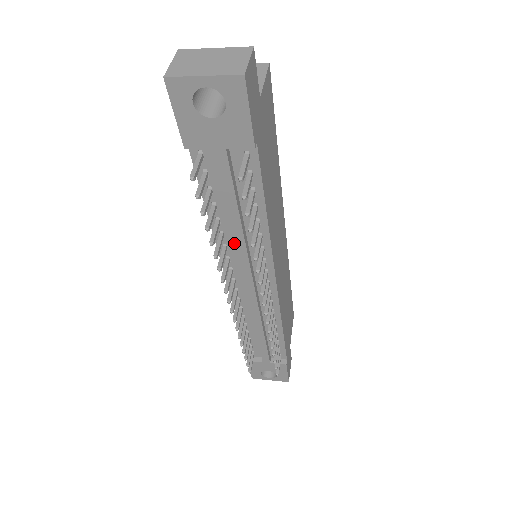
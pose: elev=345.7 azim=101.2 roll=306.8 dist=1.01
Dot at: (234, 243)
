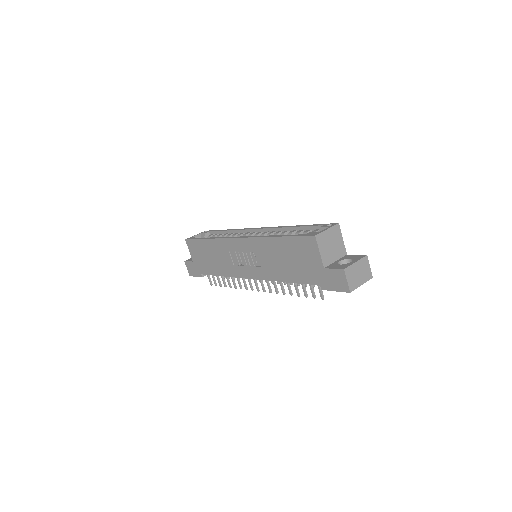
Dot at: occluded
